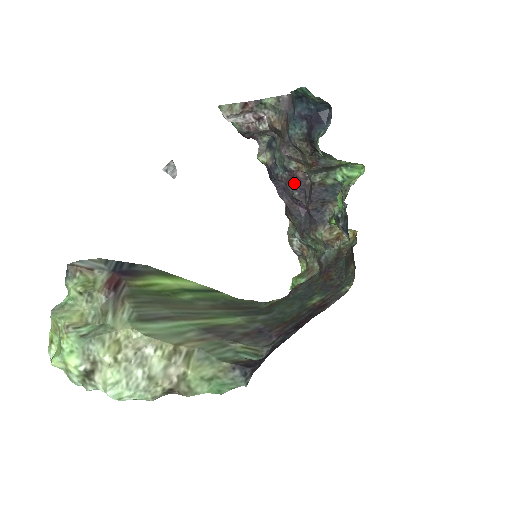
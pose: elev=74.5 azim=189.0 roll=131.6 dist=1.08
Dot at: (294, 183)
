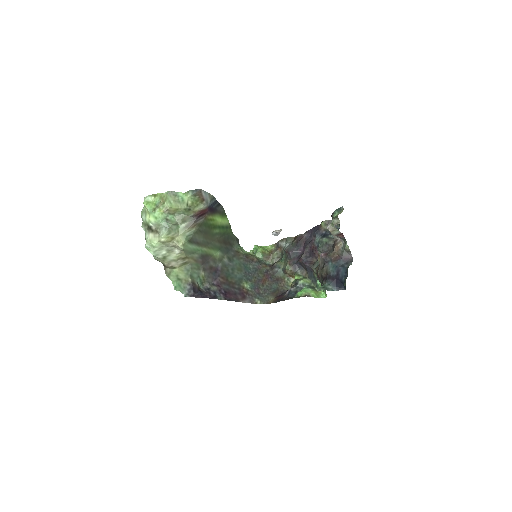
Dot at: (312, 250)
